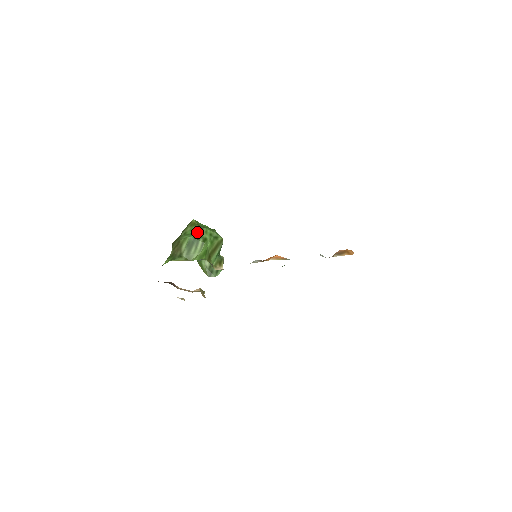
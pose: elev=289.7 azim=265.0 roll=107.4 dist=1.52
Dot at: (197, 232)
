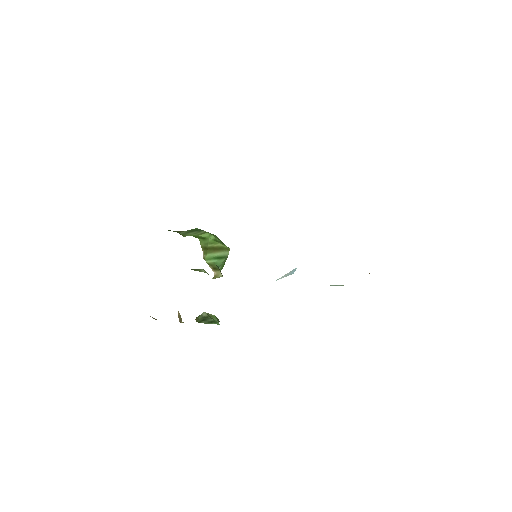
Dot at: occluded
